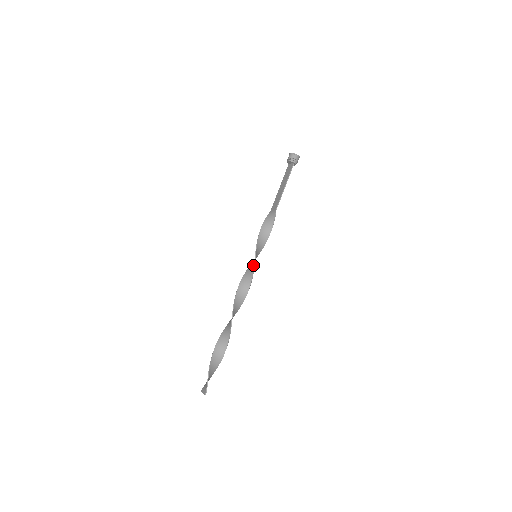
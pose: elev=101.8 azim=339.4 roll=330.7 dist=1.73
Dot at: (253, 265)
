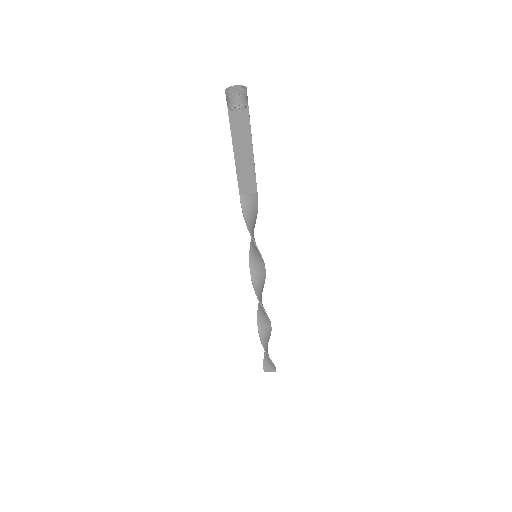
Dot at: (263, 268)
